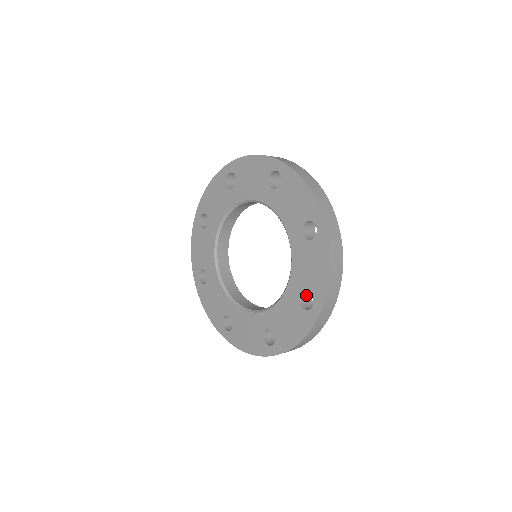
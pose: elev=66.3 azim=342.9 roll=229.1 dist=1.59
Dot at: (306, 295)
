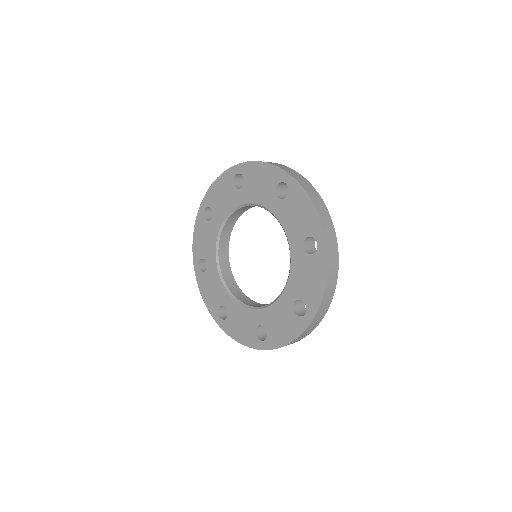
Dot at: (300, 301)
